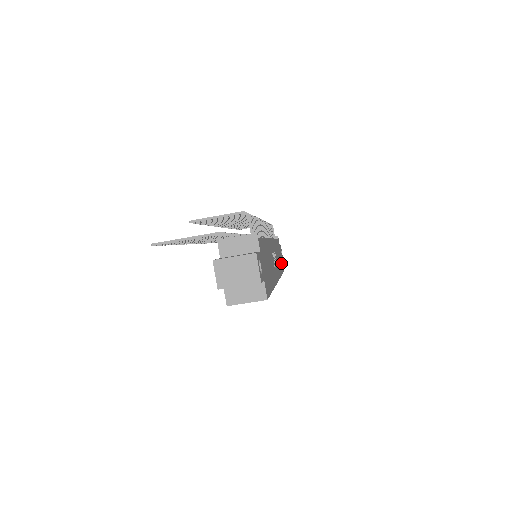
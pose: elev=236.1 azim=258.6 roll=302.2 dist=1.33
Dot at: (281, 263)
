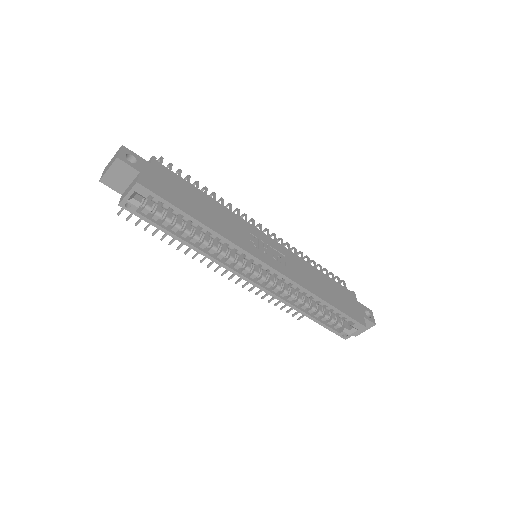
Dot at: (341, 304)
